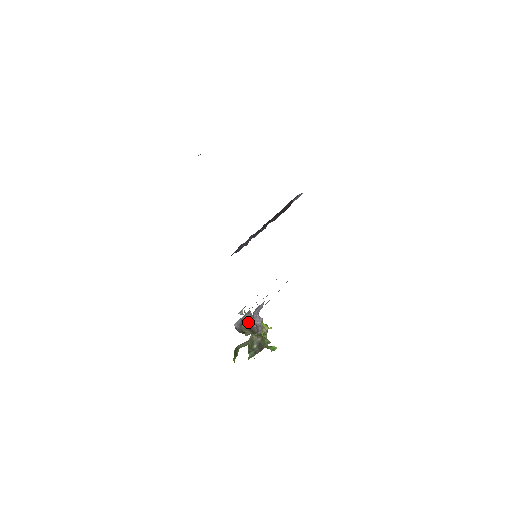
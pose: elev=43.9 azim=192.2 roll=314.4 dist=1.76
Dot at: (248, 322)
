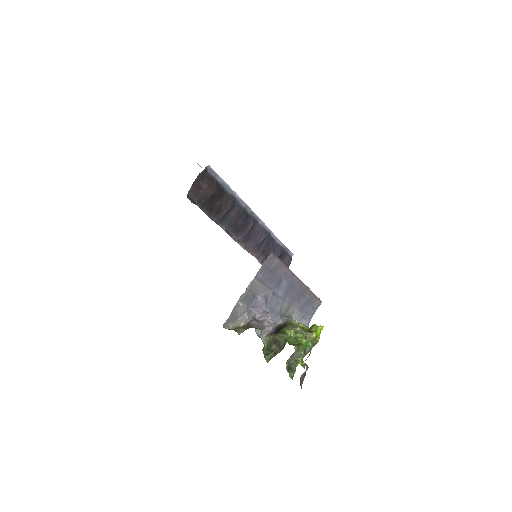
Dot at: (243, 320)
